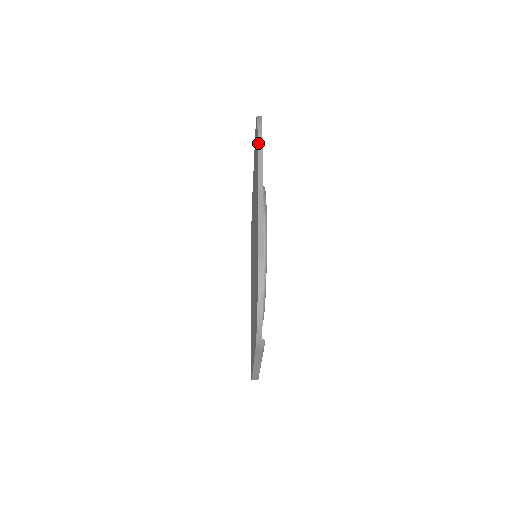
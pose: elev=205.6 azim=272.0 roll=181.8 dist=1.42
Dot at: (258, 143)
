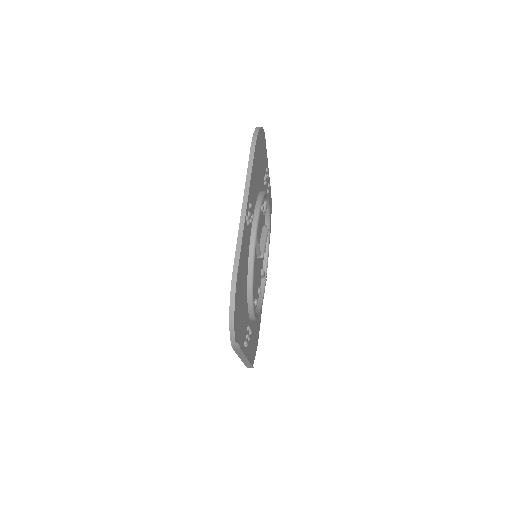
Dot at: (249, 158)
